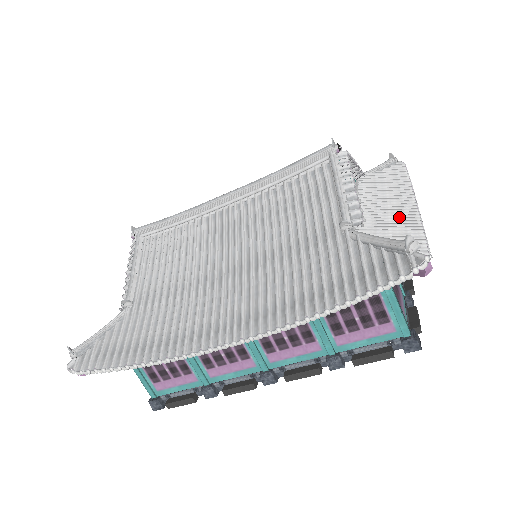
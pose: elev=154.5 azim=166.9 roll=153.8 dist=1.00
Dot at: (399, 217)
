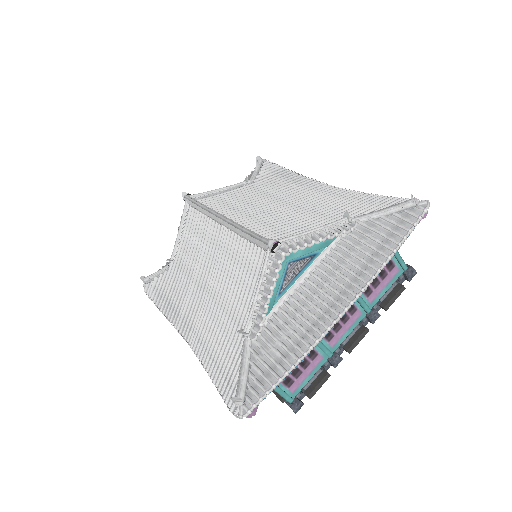
Dot at: (303, 331)
